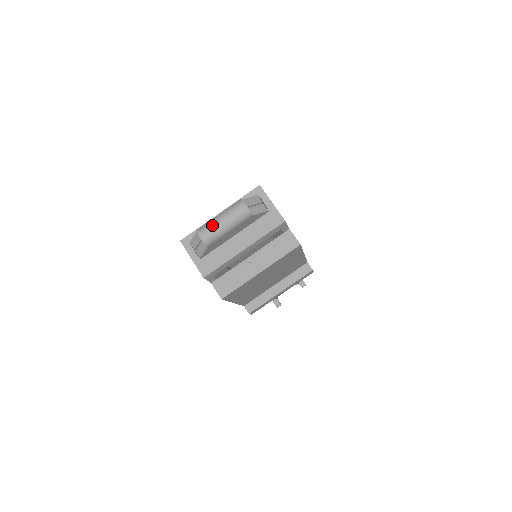
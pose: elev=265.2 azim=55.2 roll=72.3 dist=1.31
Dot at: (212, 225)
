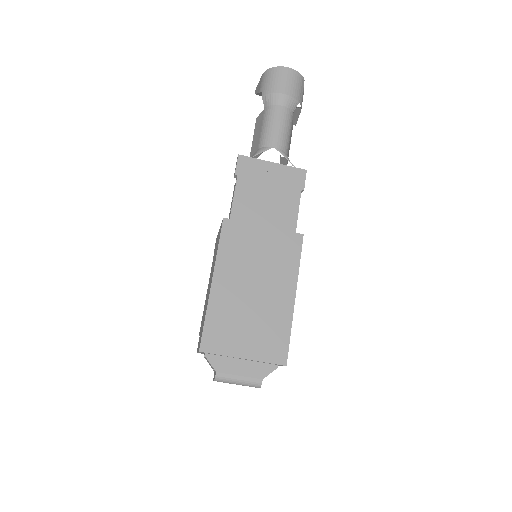
Dot at: occluded
